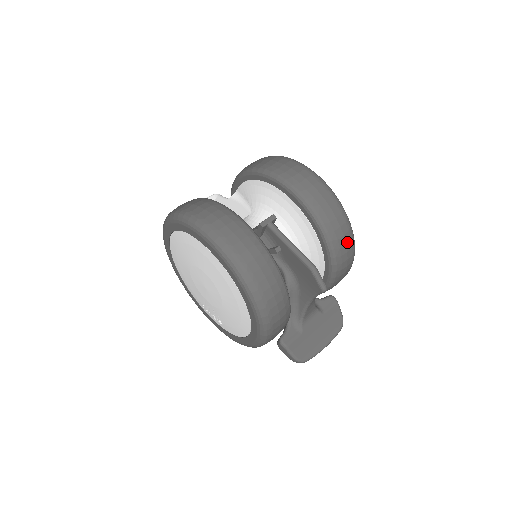
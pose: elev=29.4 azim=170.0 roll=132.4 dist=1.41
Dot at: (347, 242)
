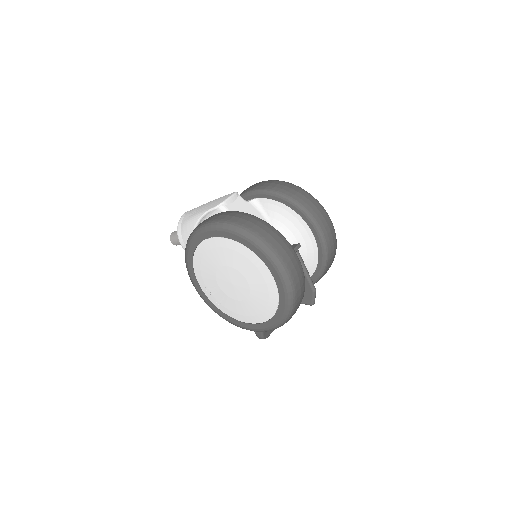
Dot at: occluded
